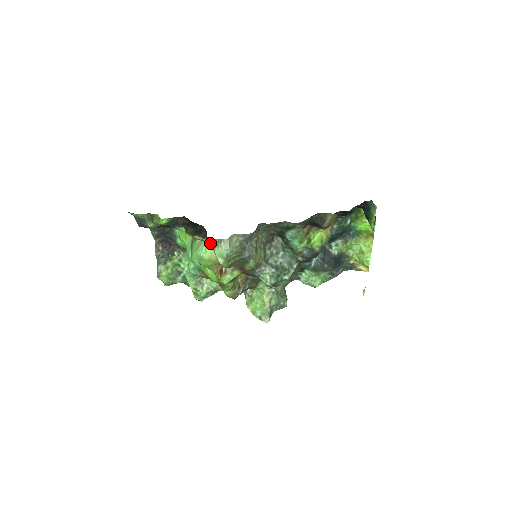
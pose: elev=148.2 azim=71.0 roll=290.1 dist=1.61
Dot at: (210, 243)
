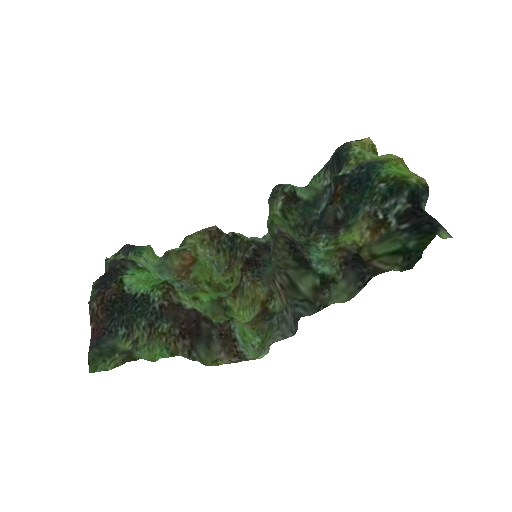
Dot at: (243, 360)
